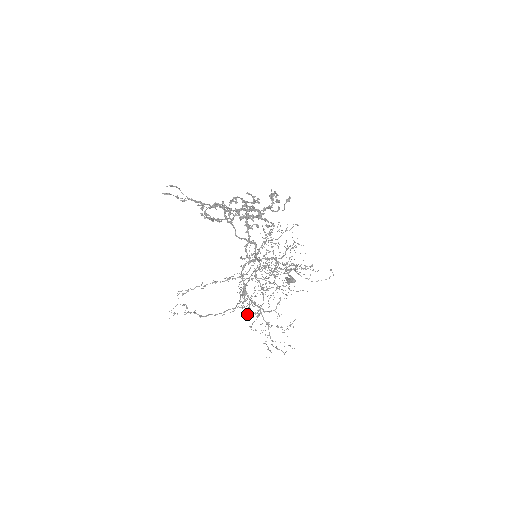
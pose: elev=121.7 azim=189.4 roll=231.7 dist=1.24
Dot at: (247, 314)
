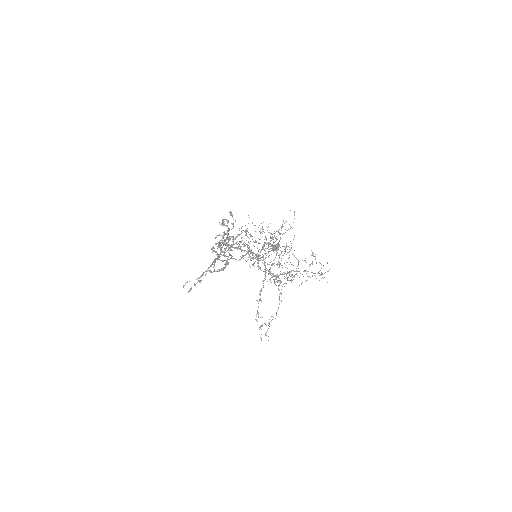
Dot at: occluded
